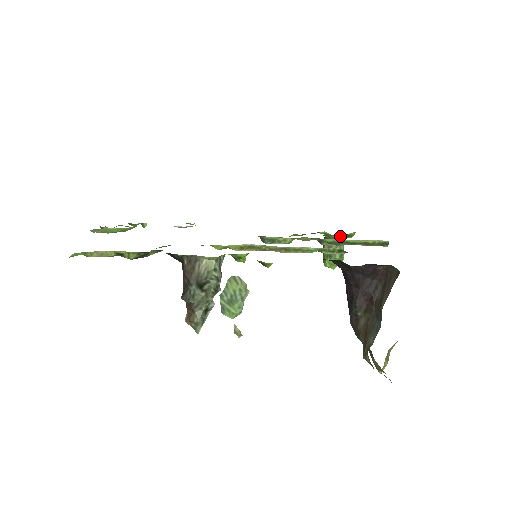
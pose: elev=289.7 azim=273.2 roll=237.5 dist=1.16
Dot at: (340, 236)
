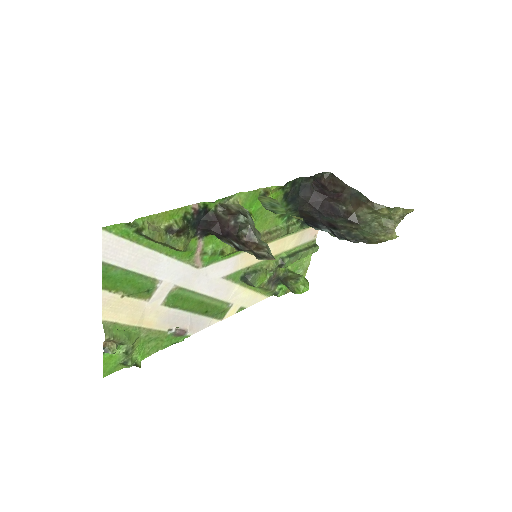
Dot at: (289, 269)
